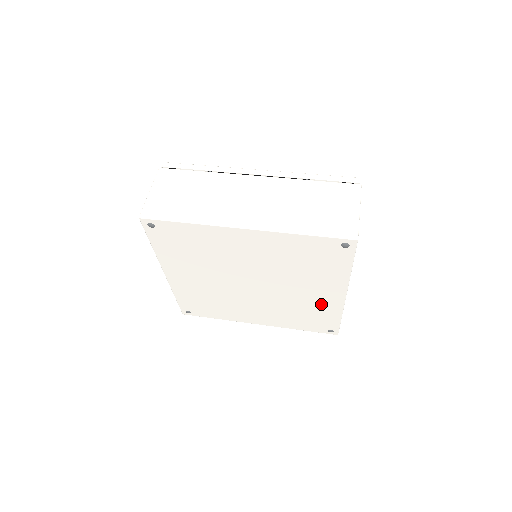
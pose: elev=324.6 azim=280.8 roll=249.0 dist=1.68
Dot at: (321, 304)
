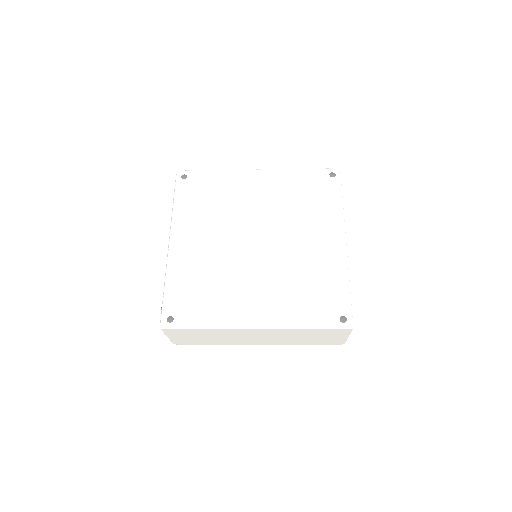
Dot at: (325, 262)
